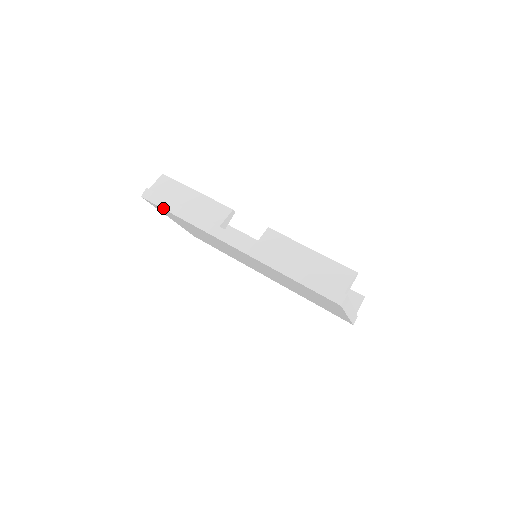
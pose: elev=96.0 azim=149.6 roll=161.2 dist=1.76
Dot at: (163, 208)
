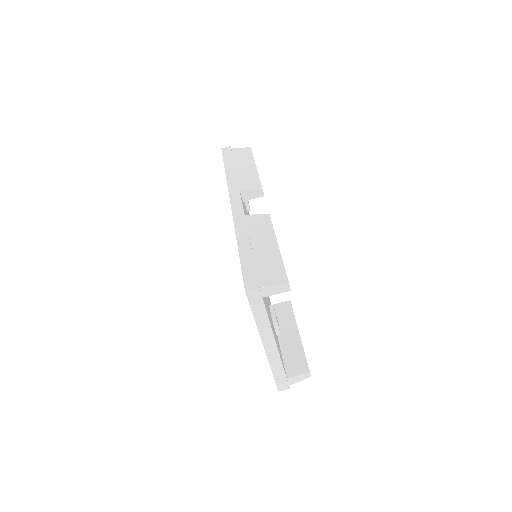
Dot at: (224, 161)
